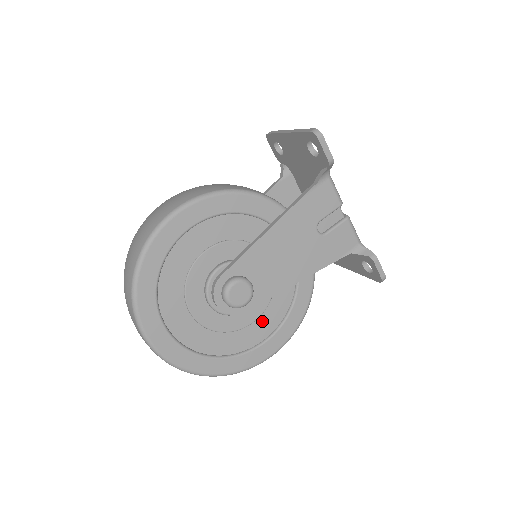
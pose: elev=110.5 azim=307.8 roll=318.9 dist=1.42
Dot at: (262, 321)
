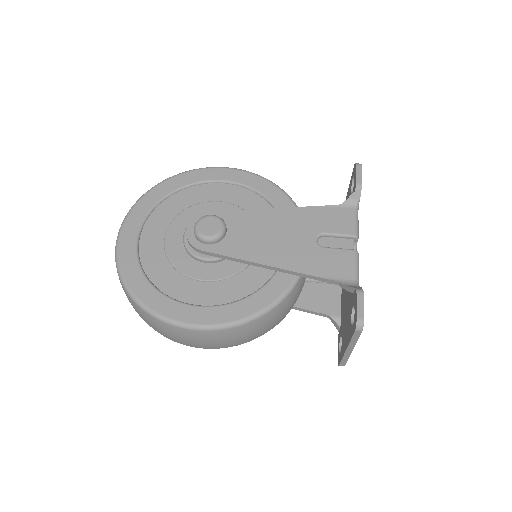
Dot at: (211, 287)
